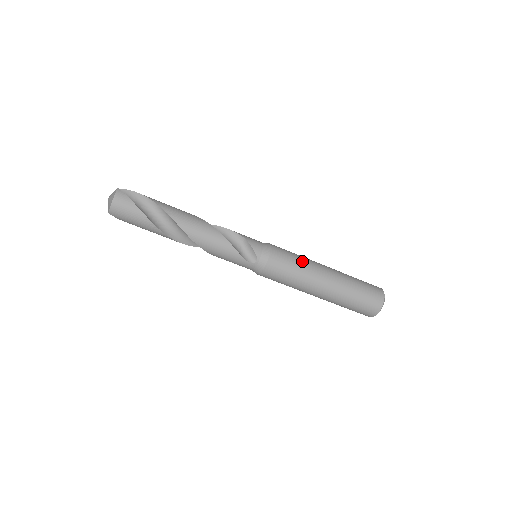
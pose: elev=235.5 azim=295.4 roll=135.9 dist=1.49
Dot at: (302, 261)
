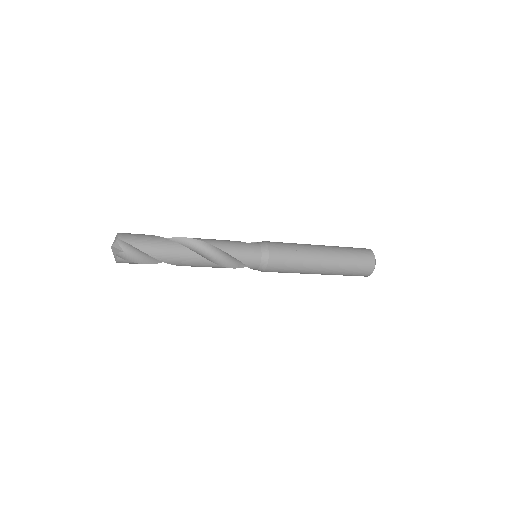
Dot at: (296, 268)
